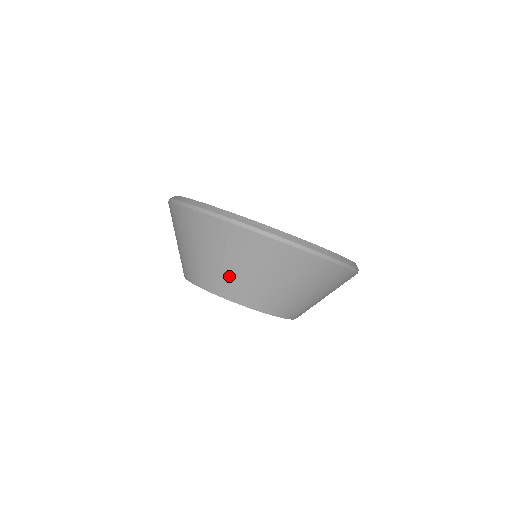
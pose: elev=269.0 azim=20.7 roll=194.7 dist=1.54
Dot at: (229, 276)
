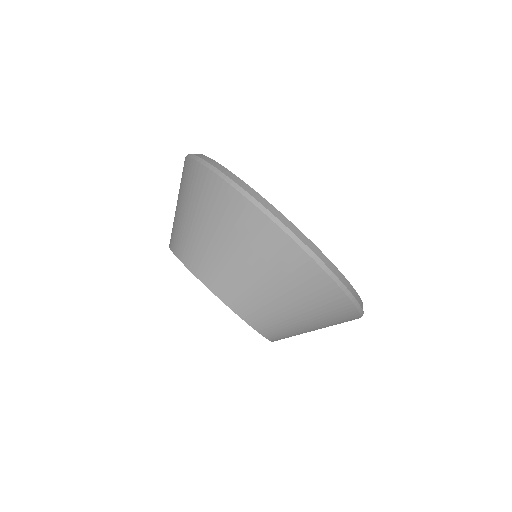
Dot at: (247, 285)
